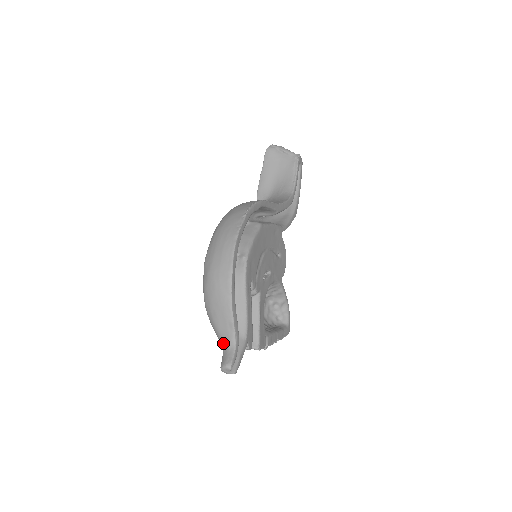
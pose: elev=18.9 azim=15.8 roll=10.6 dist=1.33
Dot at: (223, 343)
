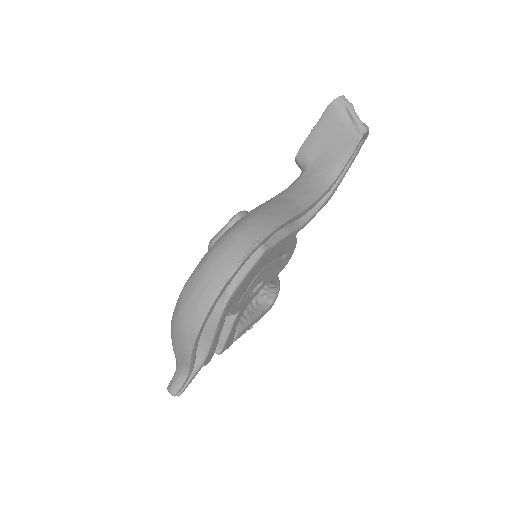
Dot at: (177, 366)
